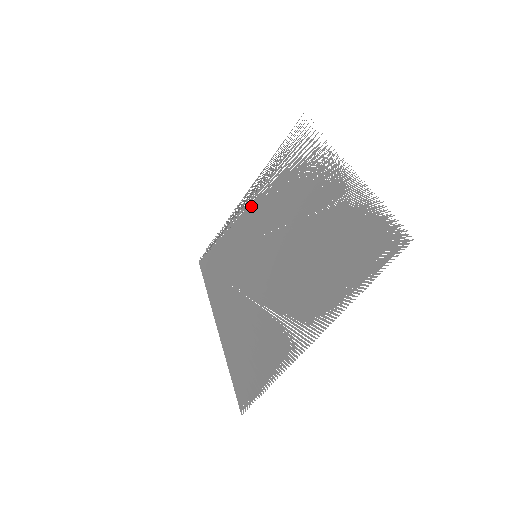
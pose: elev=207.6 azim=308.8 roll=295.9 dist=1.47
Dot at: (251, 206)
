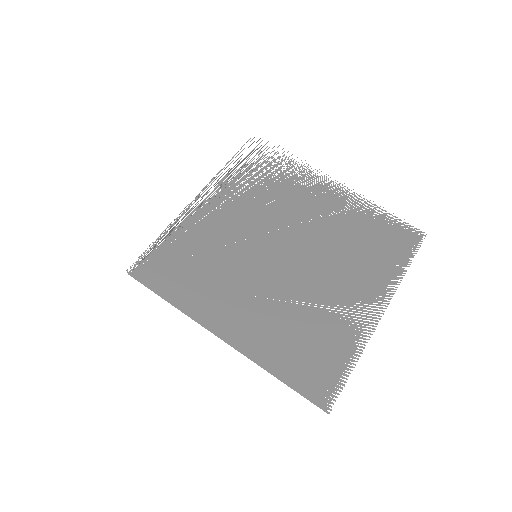
Dot at: (217, 207)
